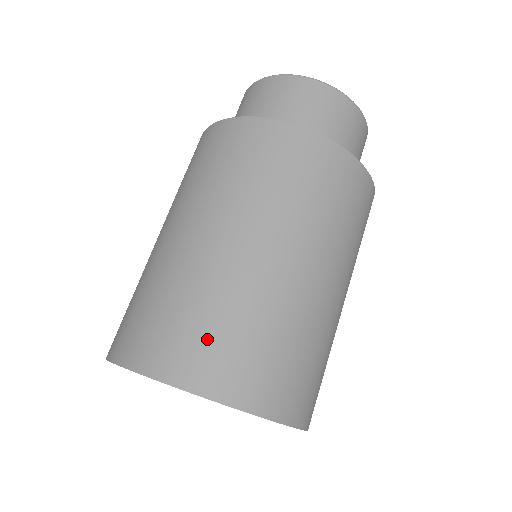
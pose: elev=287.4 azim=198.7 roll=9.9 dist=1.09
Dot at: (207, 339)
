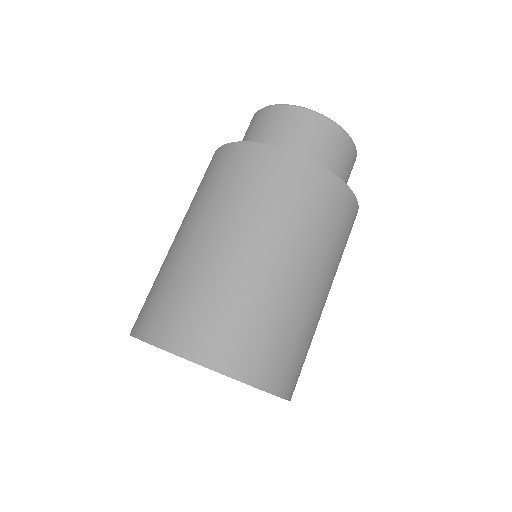
Dot at: (271, 348)
